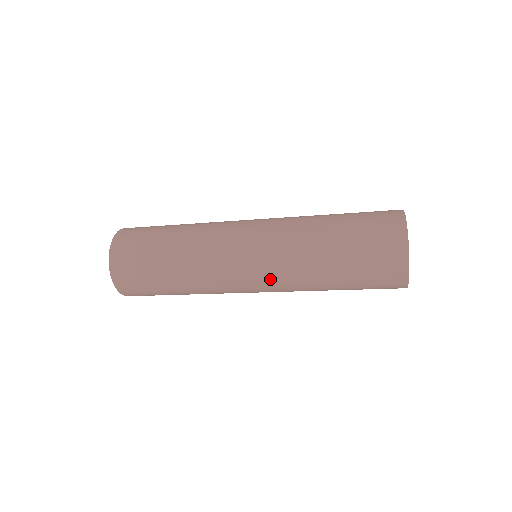
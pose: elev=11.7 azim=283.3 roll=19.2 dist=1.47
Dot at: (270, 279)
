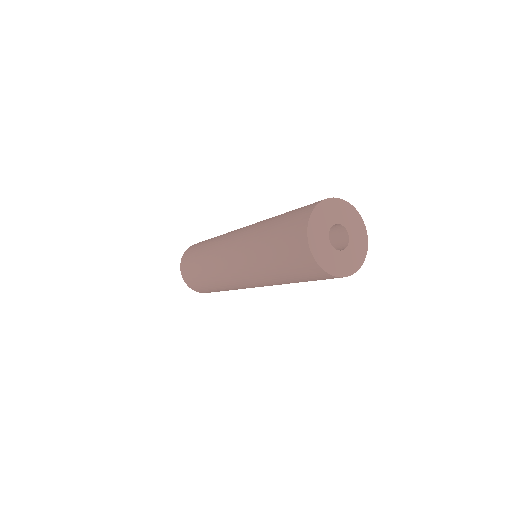
Dot at: (258, 285)
